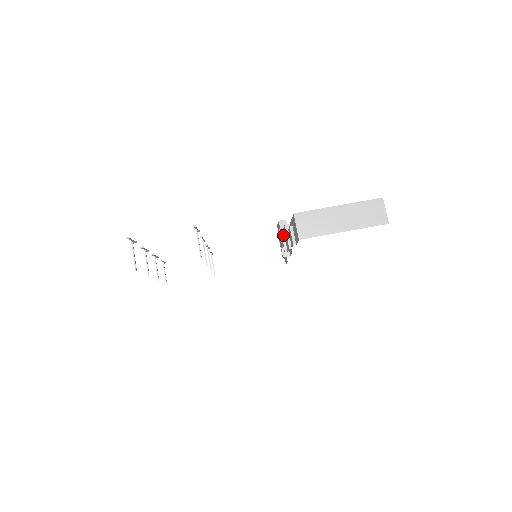
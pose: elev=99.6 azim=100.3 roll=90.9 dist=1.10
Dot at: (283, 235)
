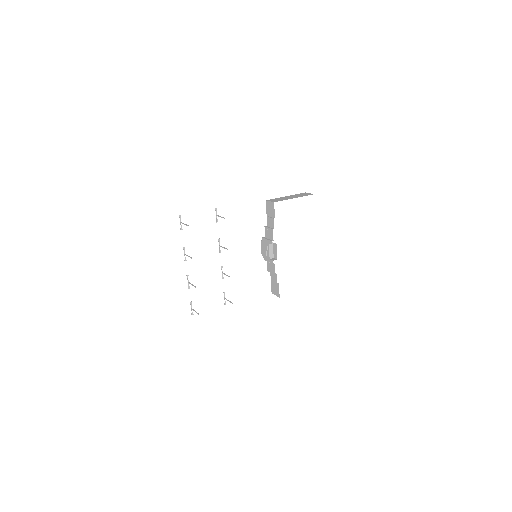
Dot at: (267, 239)
